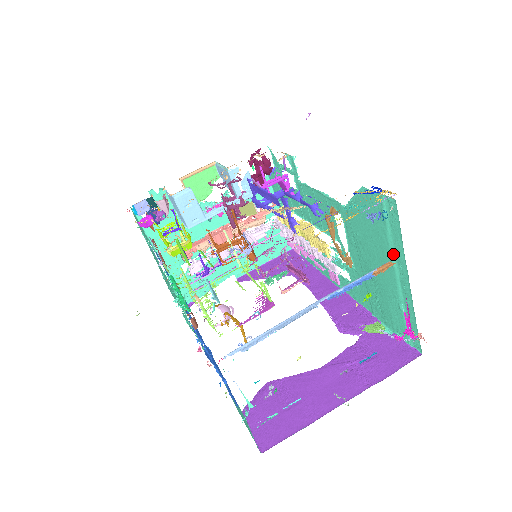
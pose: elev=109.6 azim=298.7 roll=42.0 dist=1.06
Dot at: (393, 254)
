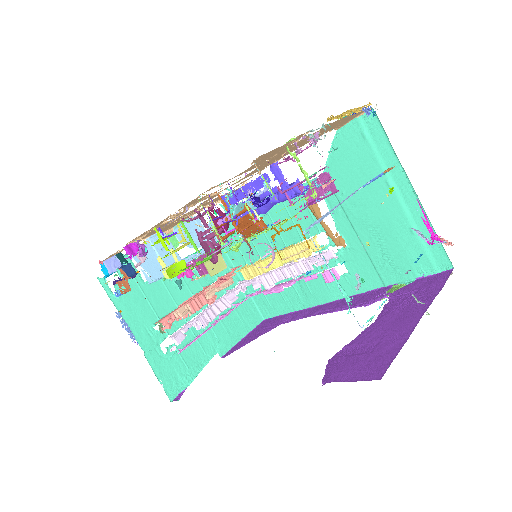
Dot at: occluded
